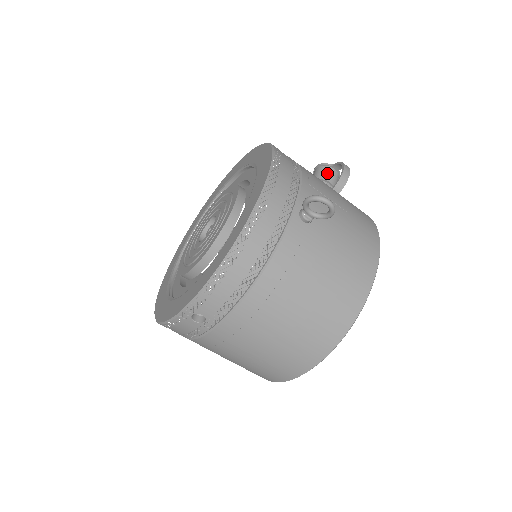
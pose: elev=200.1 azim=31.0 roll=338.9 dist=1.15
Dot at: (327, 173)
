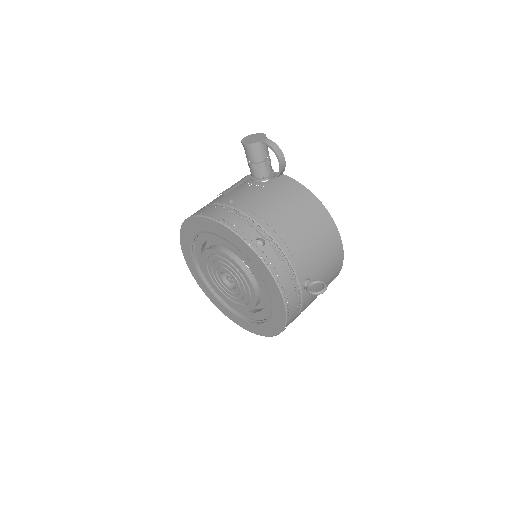
Dot at: (260, 152)
